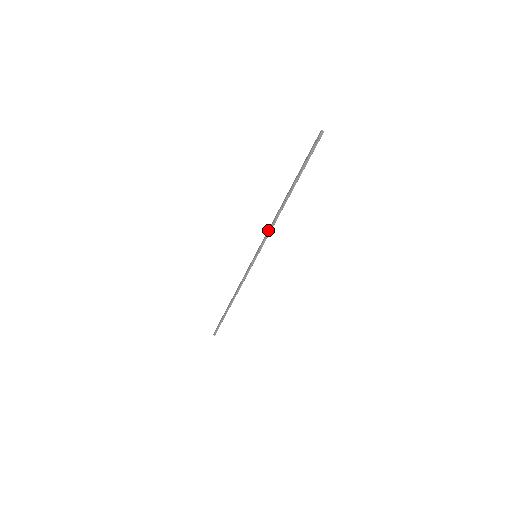
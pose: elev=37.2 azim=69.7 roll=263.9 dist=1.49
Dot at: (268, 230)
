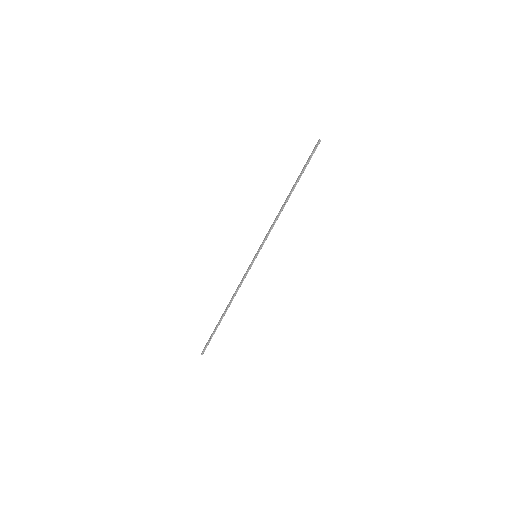
Dot at: (270, 228)
